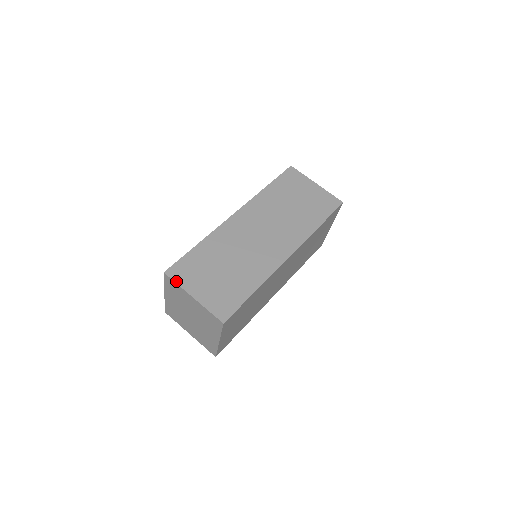
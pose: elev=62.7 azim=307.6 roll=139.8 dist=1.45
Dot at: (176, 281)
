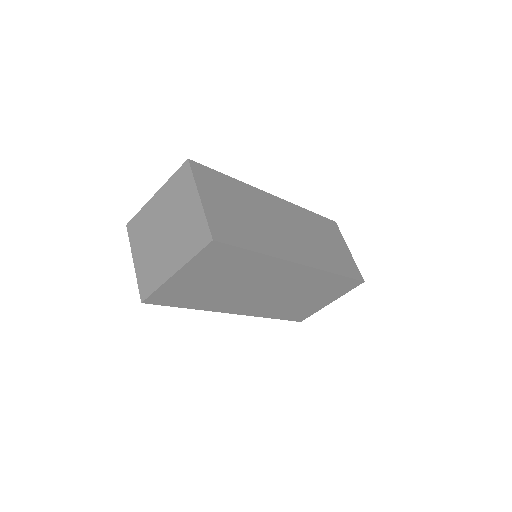
Dot at: (194, 173)
